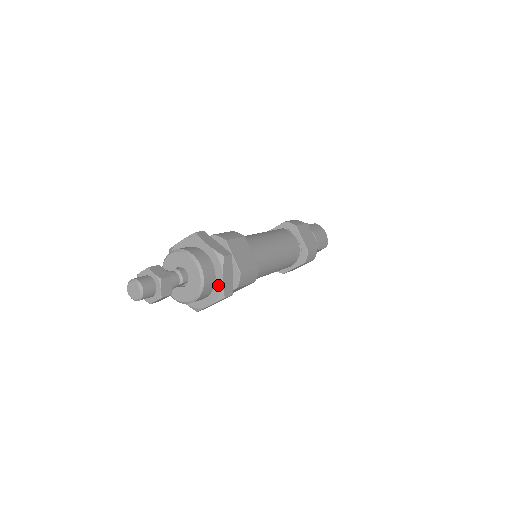
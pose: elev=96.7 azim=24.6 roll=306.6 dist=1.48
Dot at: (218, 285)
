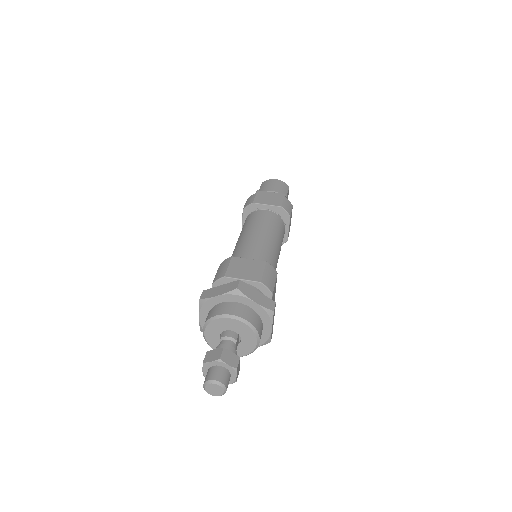
Dot at: (259, 310)
